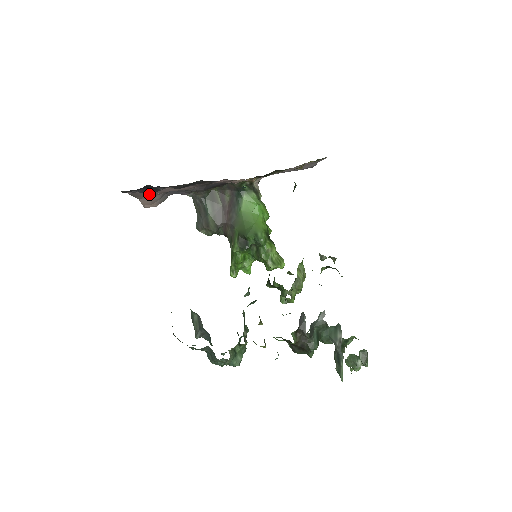
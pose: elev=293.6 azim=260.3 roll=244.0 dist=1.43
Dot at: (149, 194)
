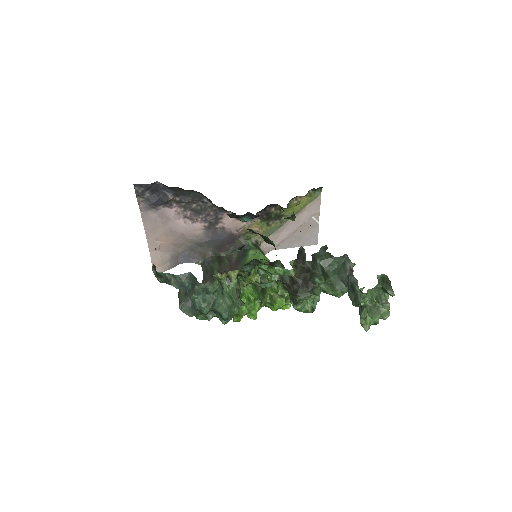
Dot at: (159, 233)
